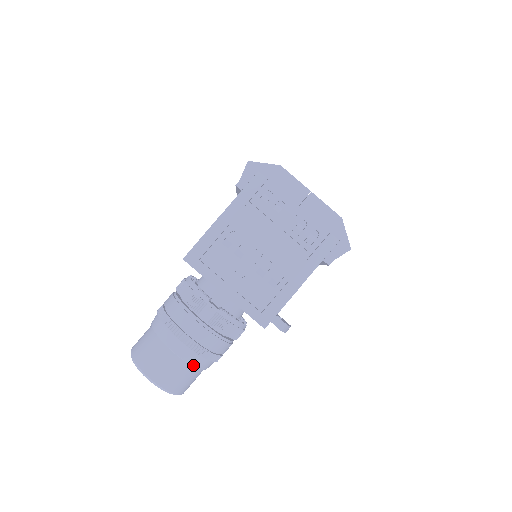
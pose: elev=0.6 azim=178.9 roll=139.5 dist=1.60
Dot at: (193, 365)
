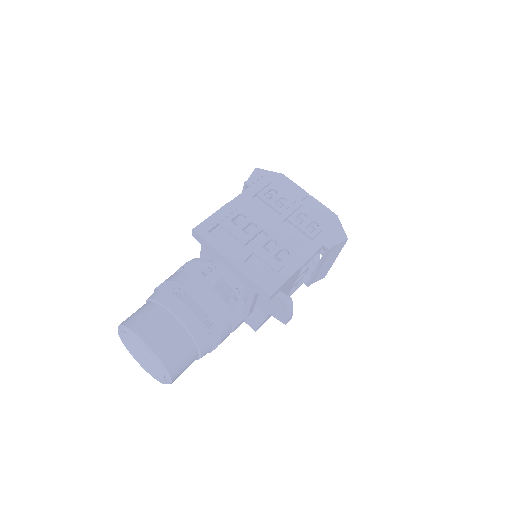
Dot at: (191, 333)
